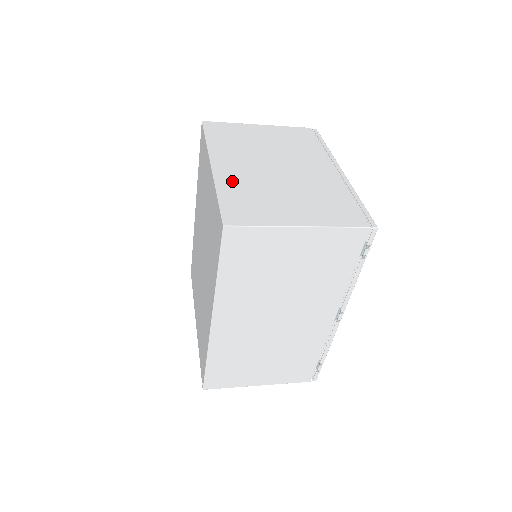
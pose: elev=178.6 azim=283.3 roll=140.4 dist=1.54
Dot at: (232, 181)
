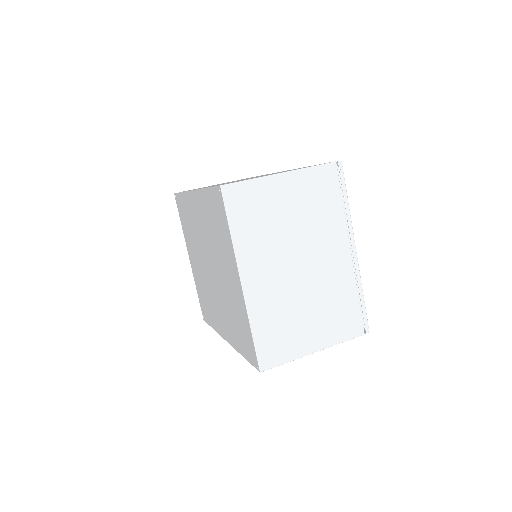
Dot at: (262, 306)
